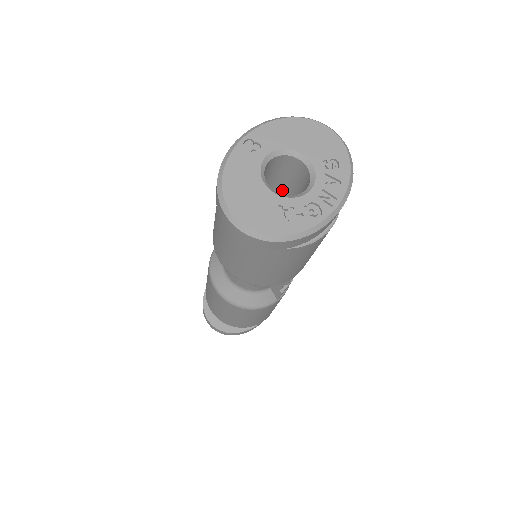
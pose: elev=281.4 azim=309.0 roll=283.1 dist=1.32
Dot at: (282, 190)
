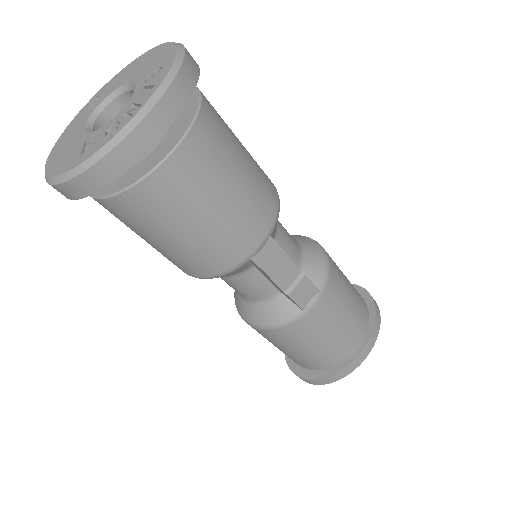
Dot at: occluded
